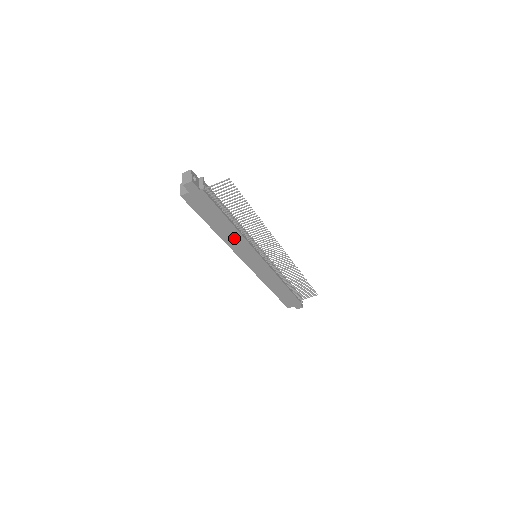
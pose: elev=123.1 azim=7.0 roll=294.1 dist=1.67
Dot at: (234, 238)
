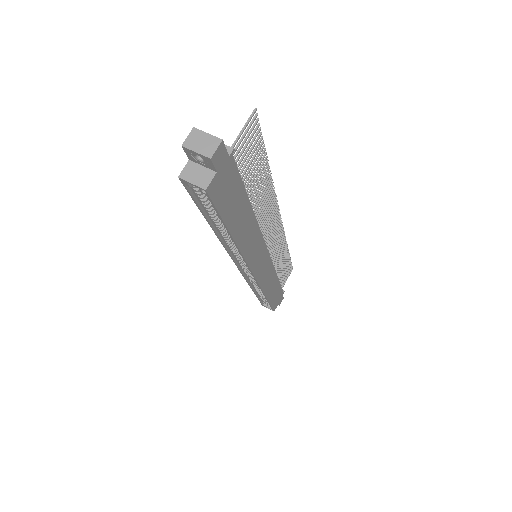
Dot at: (250, 237)
